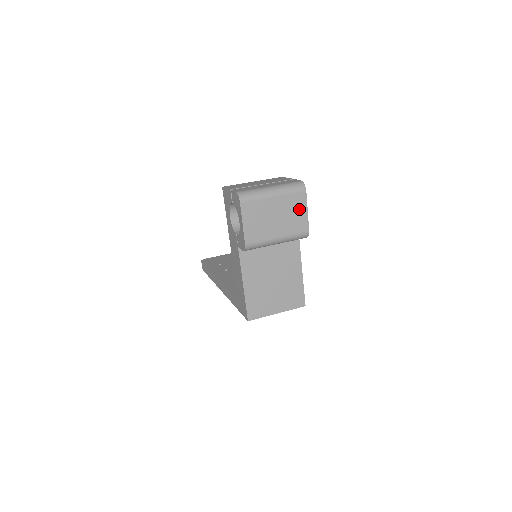
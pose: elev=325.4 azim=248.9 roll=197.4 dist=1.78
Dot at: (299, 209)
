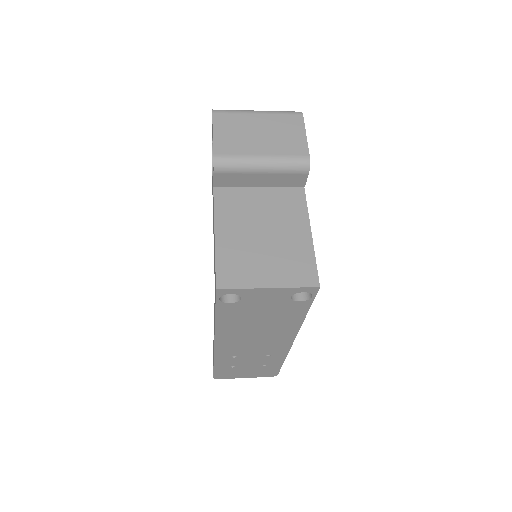
Dot at: (293, 131)
